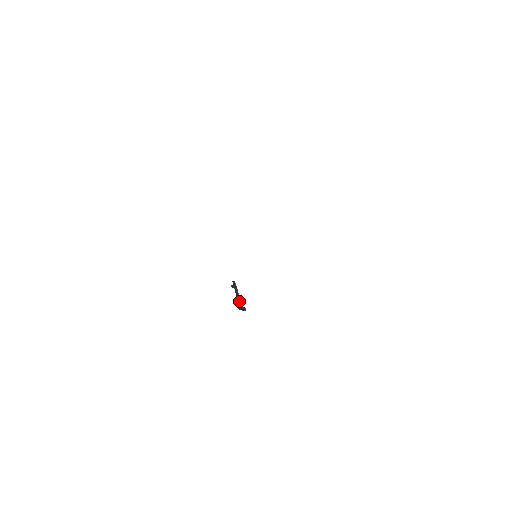
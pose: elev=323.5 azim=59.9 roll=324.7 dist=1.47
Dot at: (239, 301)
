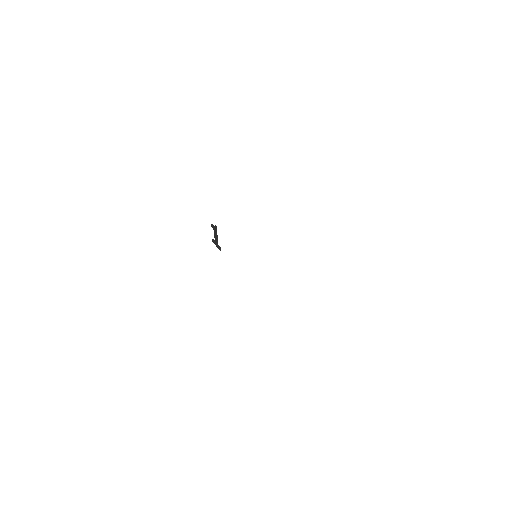
Dot at: (216, 241)
